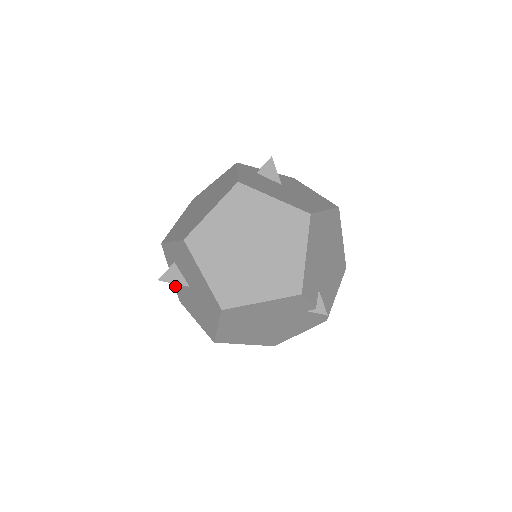
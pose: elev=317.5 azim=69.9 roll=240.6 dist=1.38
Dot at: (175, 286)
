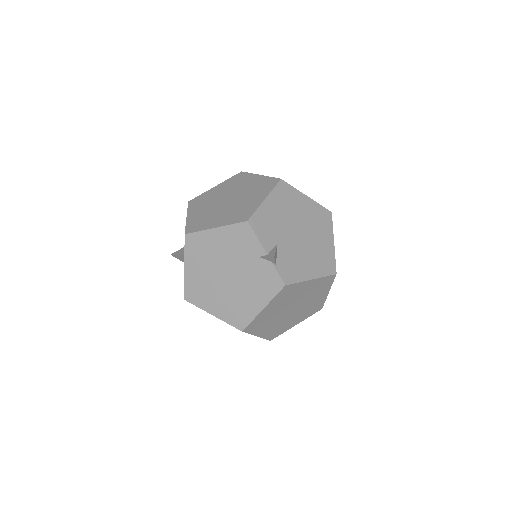
Dot at: occluded
